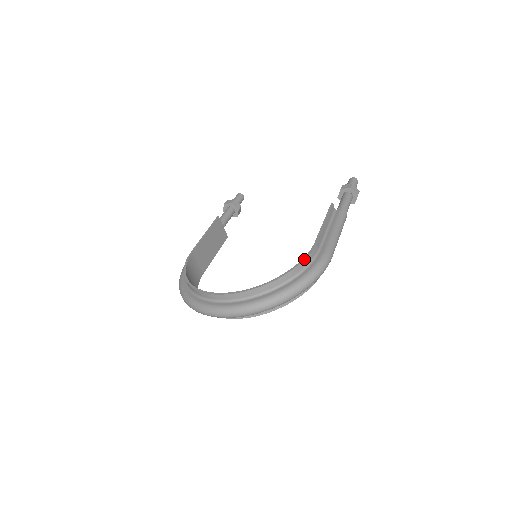
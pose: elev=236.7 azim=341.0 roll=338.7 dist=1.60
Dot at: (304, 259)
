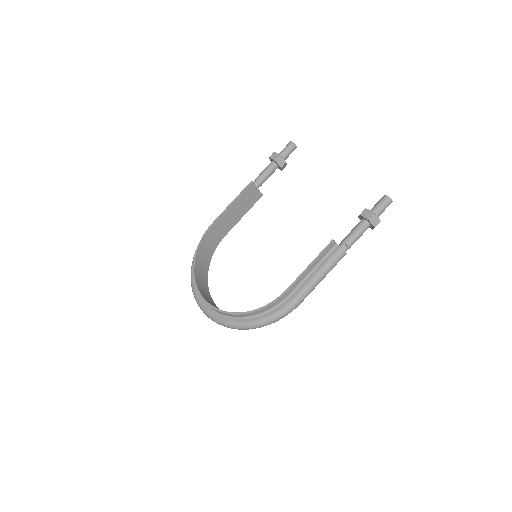
Dot at: (267, 306)
